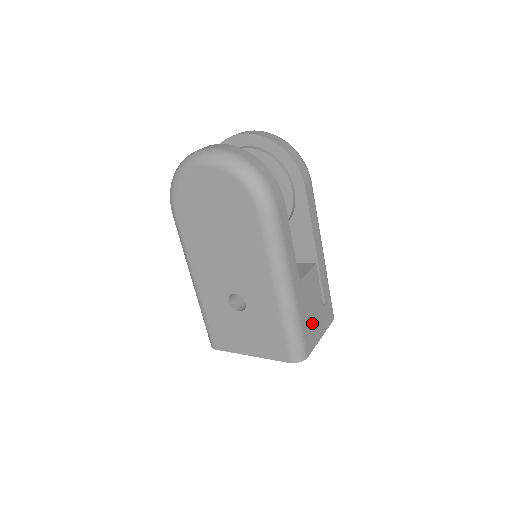
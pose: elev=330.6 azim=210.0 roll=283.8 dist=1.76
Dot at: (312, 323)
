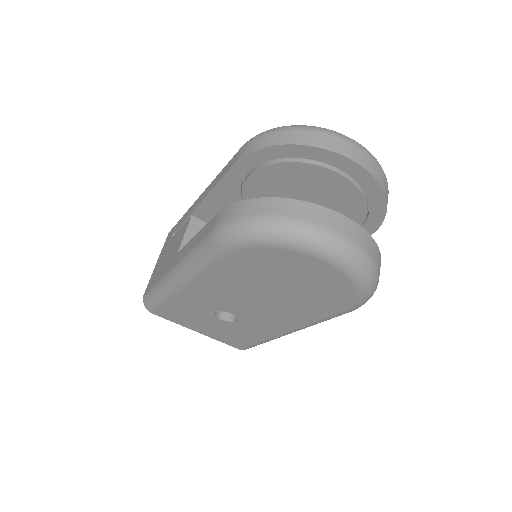
Dot at: occluded
